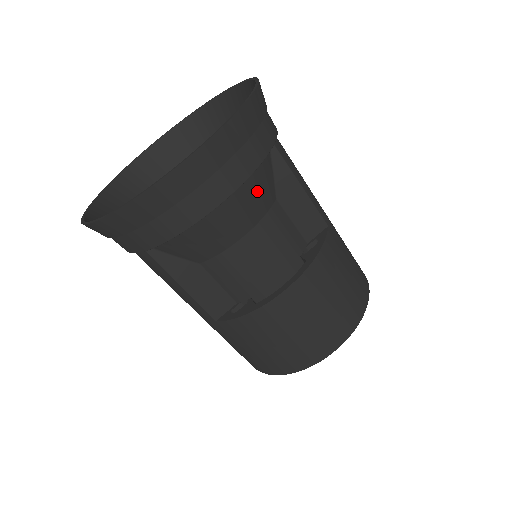
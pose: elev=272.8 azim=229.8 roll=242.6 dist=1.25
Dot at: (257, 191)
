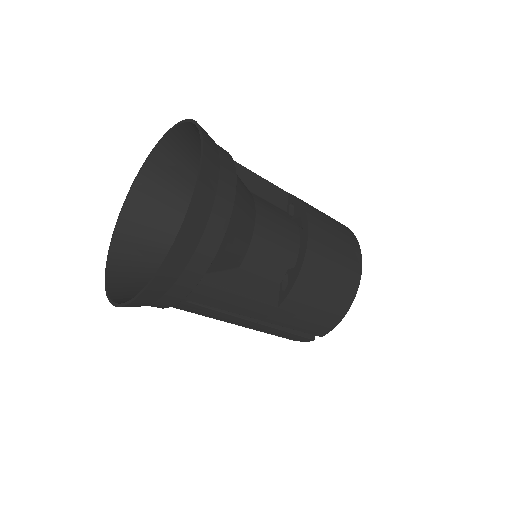
Dot at: (241, 184)
